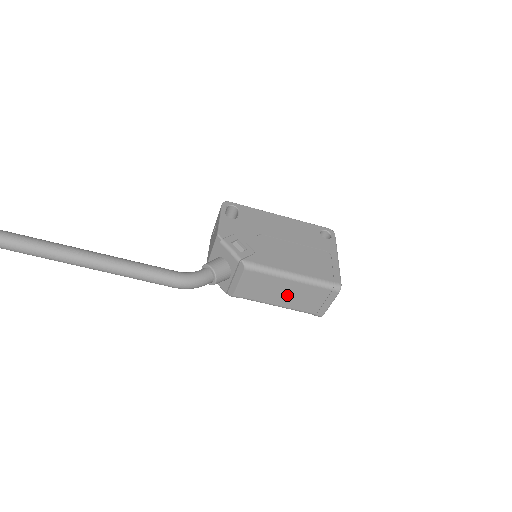
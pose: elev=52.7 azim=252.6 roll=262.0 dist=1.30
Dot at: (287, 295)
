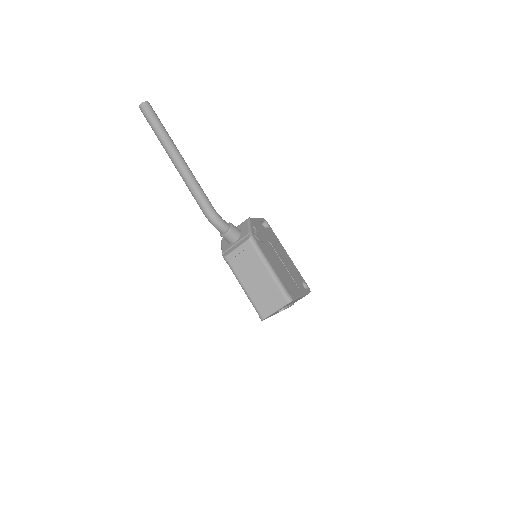
Dot at: (256, 281)
